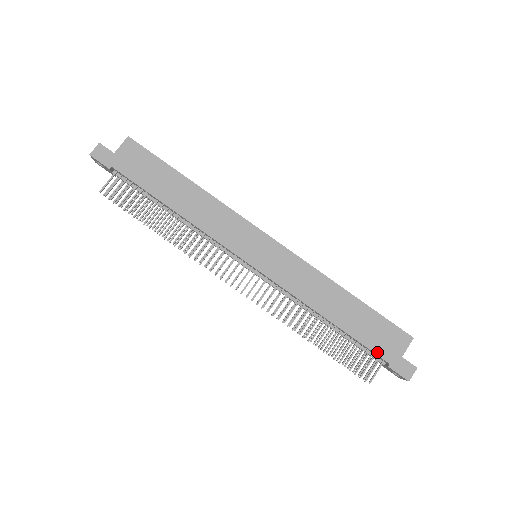
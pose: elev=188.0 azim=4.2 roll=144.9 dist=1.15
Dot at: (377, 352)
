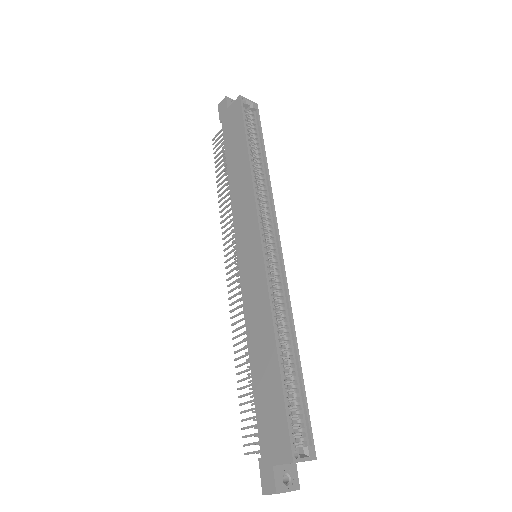
Dot at: (260, 434)
